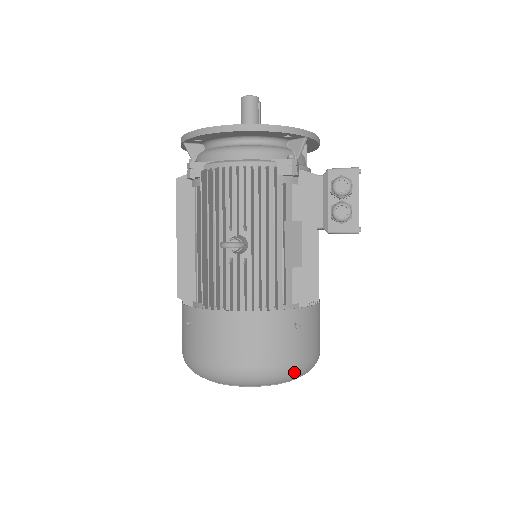
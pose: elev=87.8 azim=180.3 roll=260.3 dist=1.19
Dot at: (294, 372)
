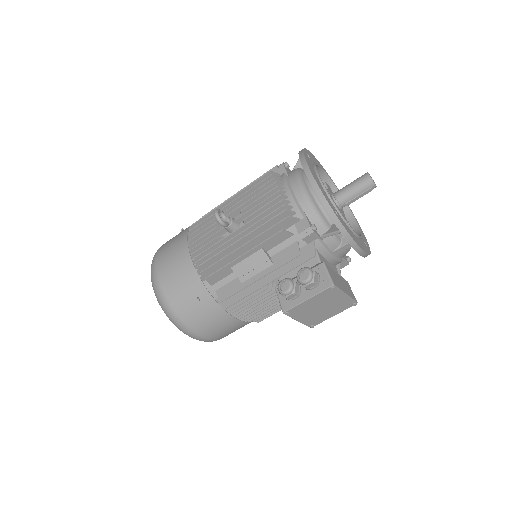
Dot at: (171, 316)
